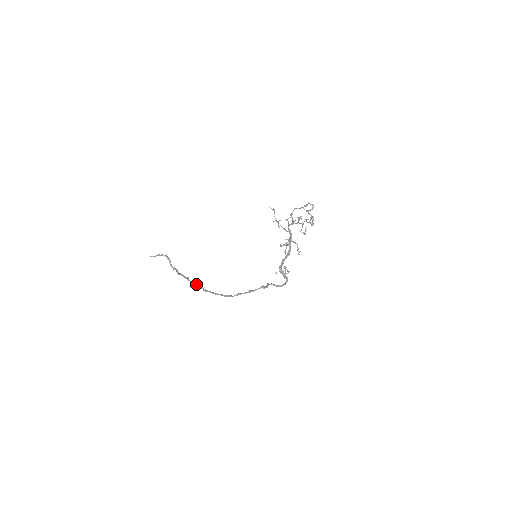
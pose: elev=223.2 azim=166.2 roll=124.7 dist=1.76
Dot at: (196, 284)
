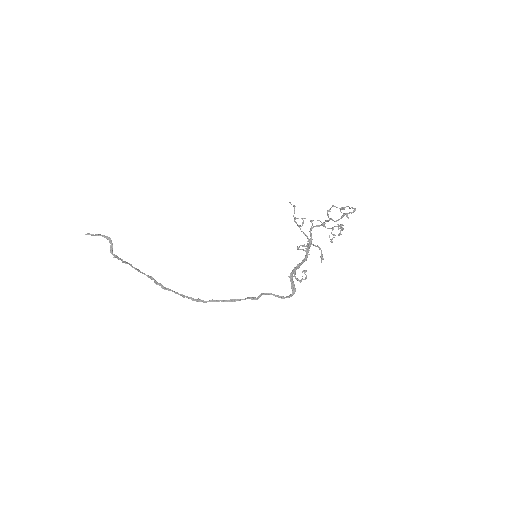
Dot at: (151, 278)
